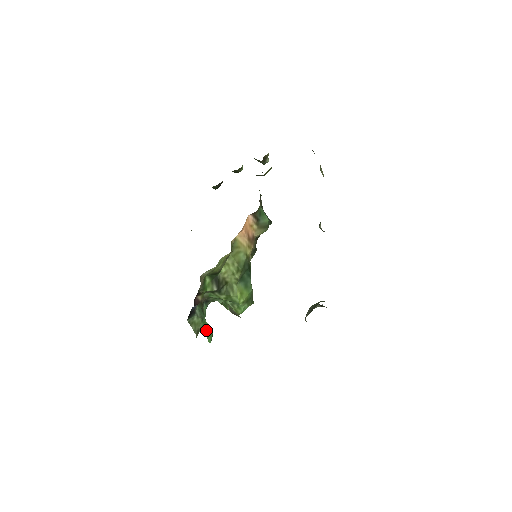
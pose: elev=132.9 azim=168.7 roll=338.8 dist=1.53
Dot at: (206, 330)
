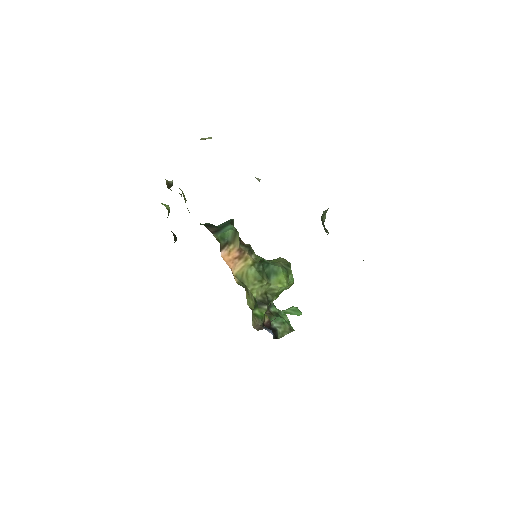
Dot at: (291, 314)
